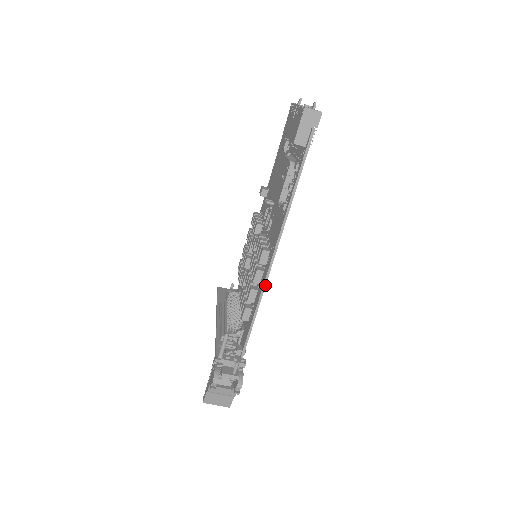
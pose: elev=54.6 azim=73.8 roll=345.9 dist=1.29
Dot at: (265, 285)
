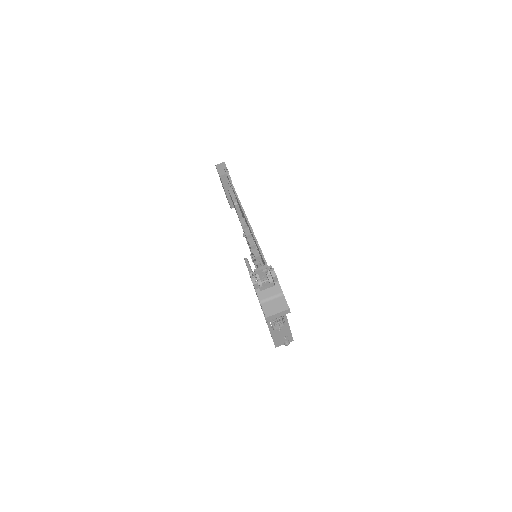
Dot at: (250, 226)
